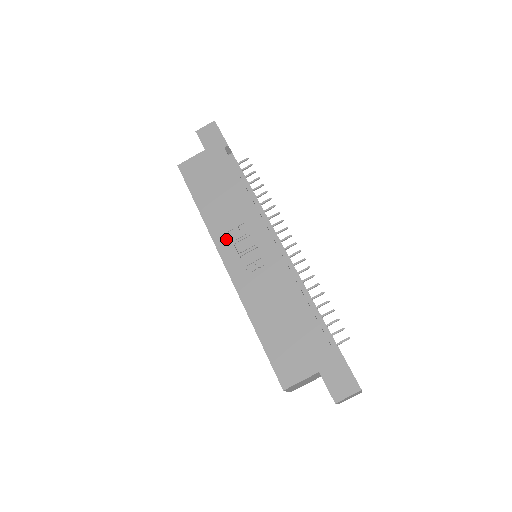
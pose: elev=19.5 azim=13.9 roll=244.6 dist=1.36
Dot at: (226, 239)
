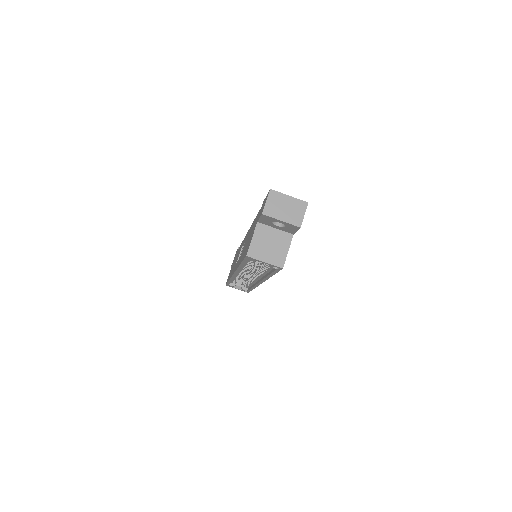
Dot at: occluded
